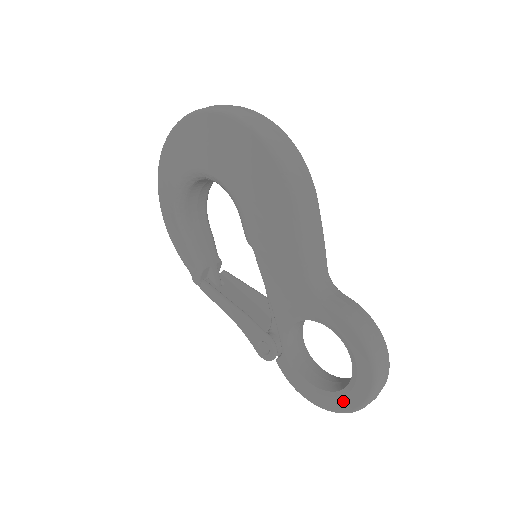
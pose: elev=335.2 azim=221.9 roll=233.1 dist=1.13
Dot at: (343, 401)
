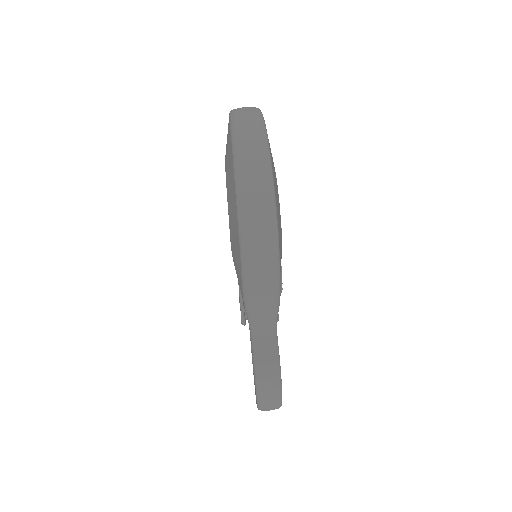
Dot at: occluded
